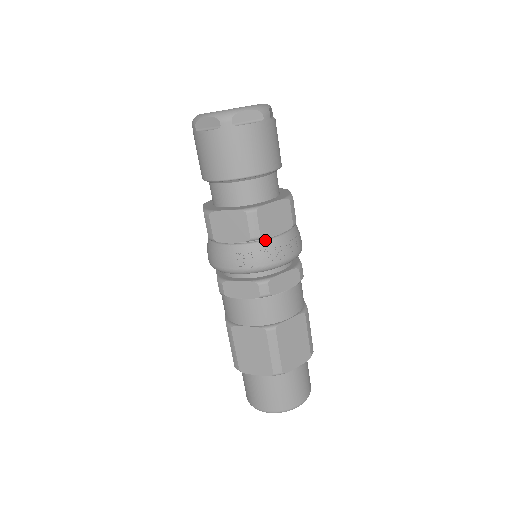
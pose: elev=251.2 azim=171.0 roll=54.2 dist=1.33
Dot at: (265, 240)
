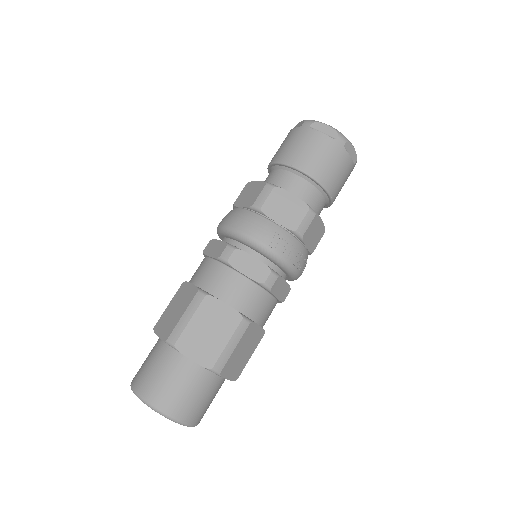
Dot at: (301, 242)
